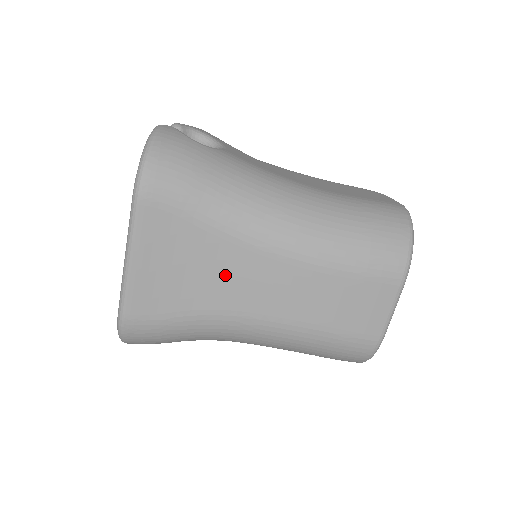
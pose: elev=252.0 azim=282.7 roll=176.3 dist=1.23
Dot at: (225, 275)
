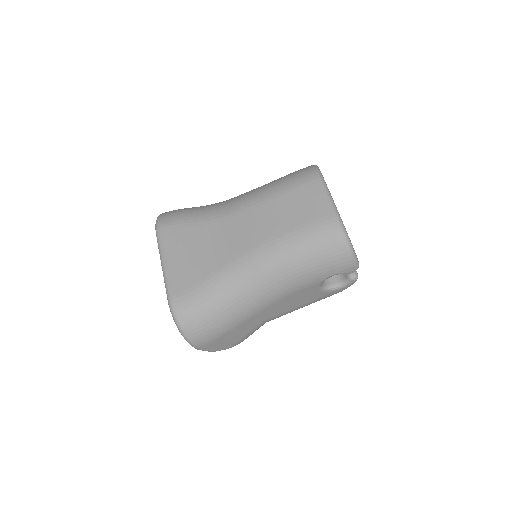
Dot at: (219, 241)
